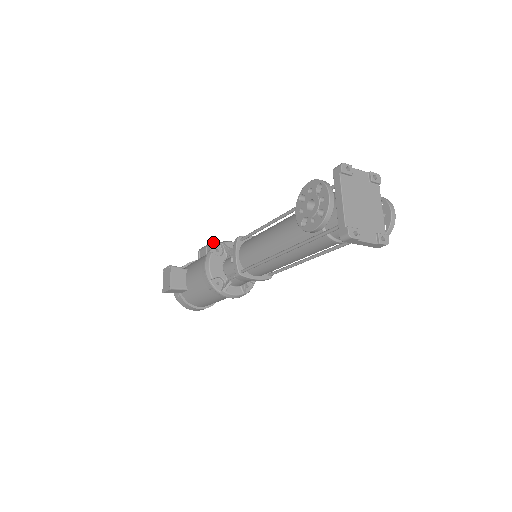
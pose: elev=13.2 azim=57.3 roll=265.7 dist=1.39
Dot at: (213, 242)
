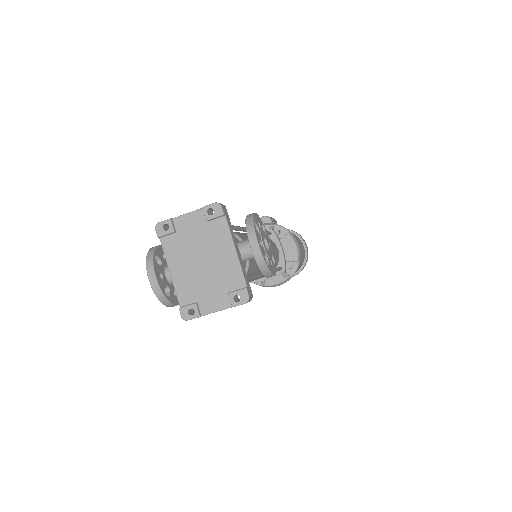
Dot at: occluded
